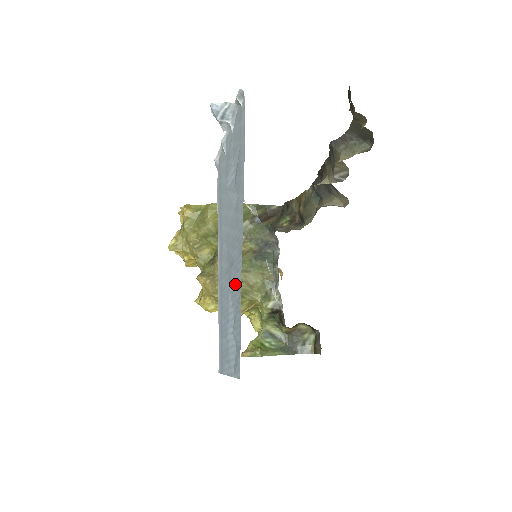
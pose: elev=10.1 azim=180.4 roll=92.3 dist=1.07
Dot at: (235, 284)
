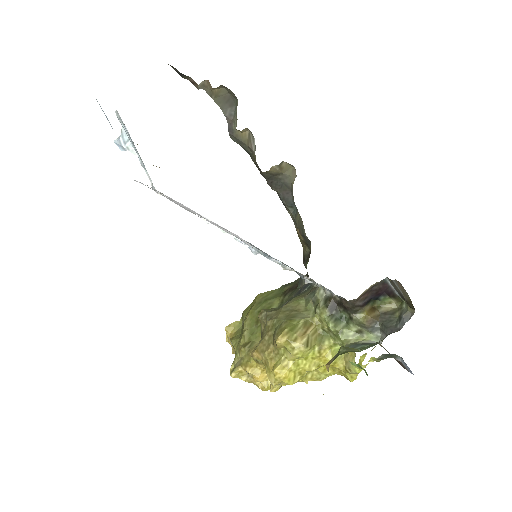
Dot at: occluded
